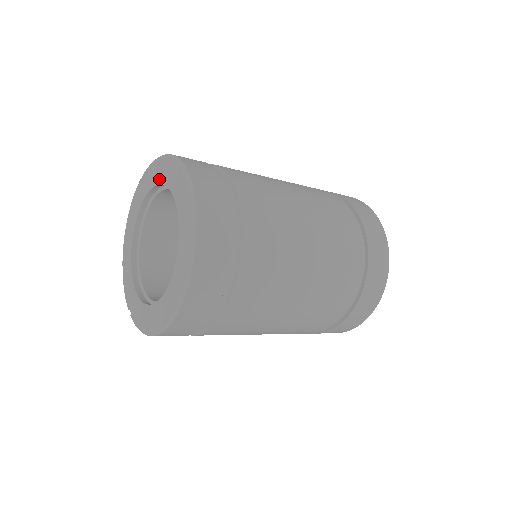
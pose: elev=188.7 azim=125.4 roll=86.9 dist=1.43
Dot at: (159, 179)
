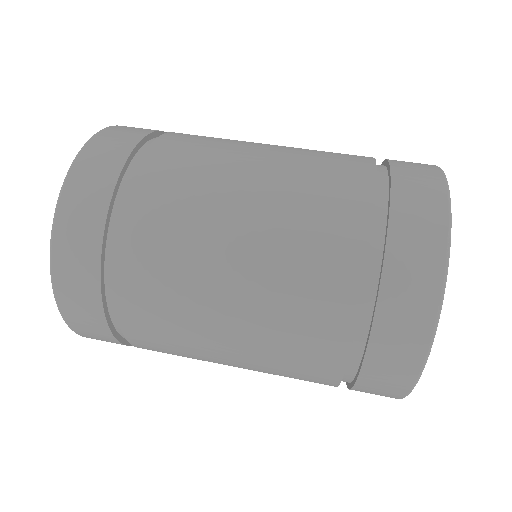
Dot at: occluded
